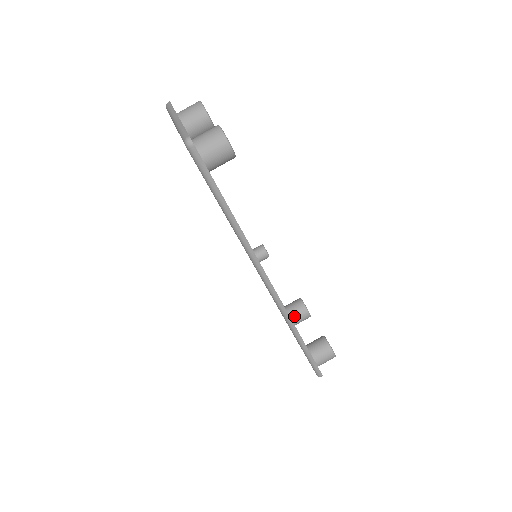
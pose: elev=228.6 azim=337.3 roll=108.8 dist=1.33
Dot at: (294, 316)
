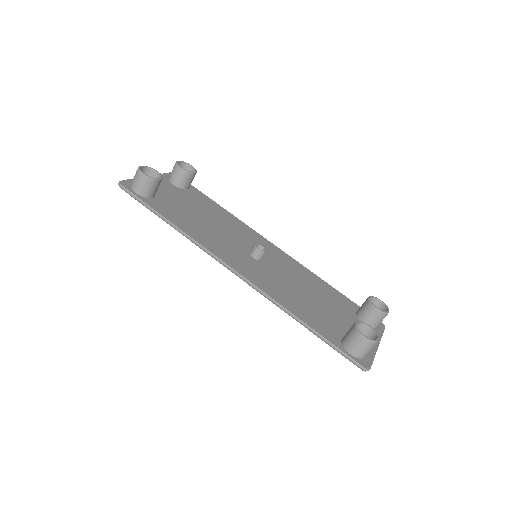
Dot at: (361, 316)
